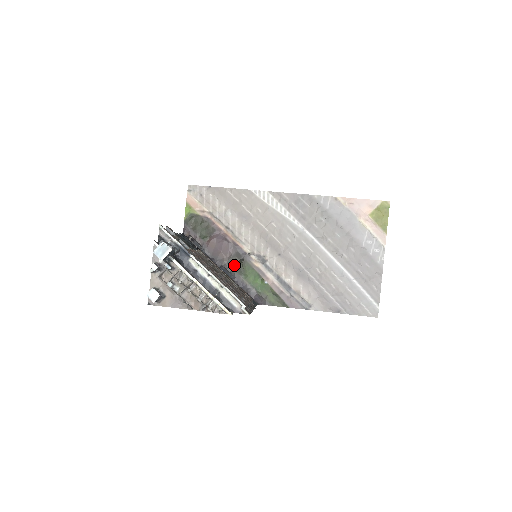
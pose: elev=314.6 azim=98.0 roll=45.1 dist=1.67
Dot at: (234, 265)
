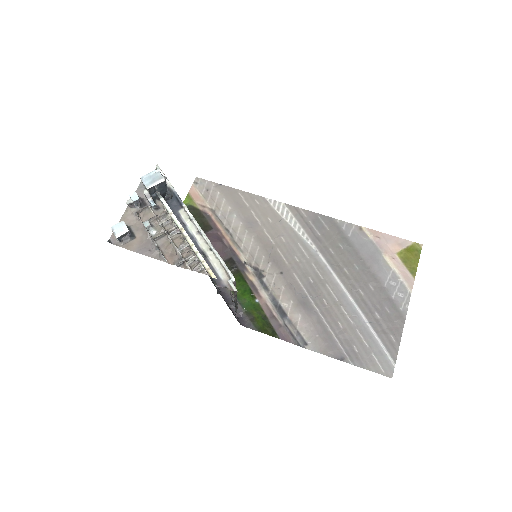
Dot at: occluded
